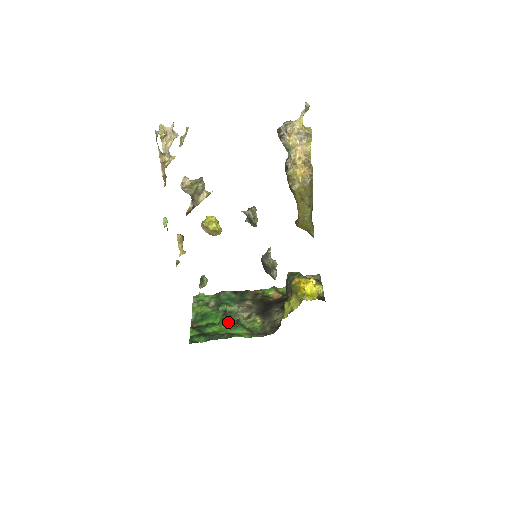
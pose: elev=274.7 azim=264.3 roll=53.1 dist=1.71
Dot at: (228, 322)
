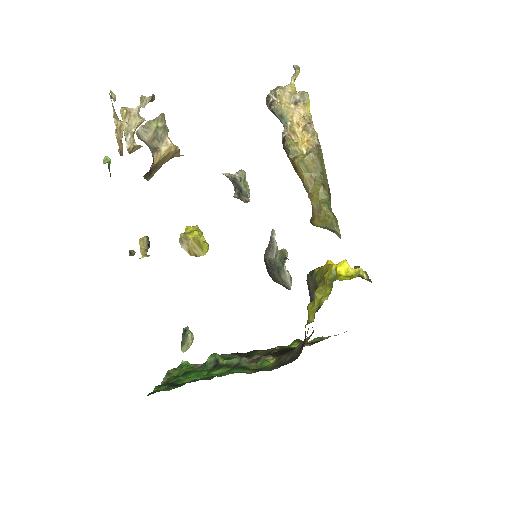
Dot at: (220, 371)
